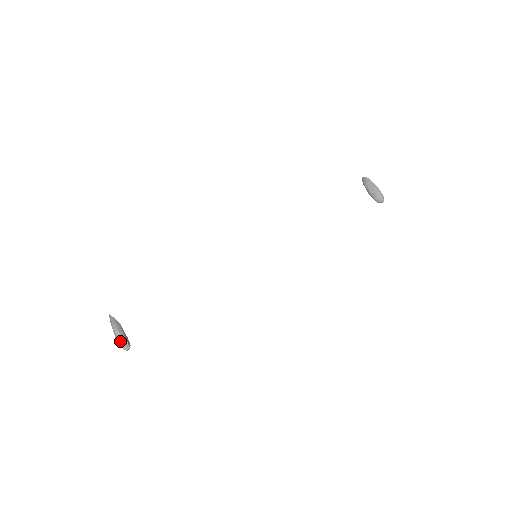
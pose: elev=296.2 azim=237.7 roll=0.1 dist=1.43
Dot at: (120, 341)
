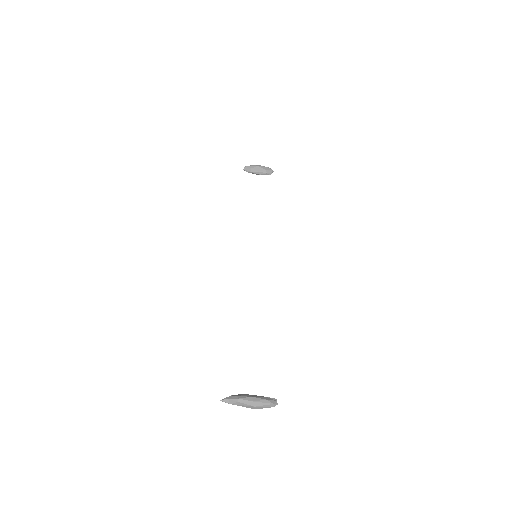
Dot at: (263, 402)
